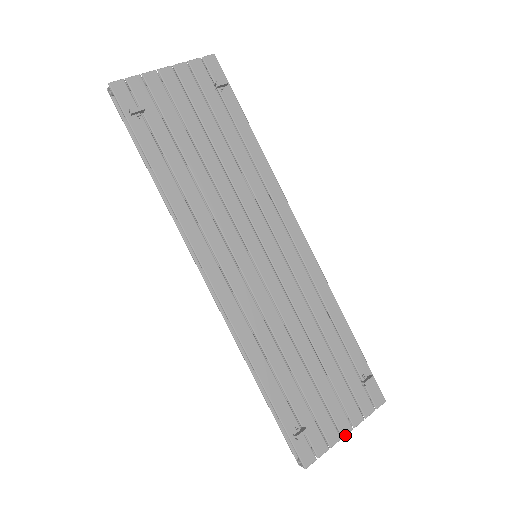
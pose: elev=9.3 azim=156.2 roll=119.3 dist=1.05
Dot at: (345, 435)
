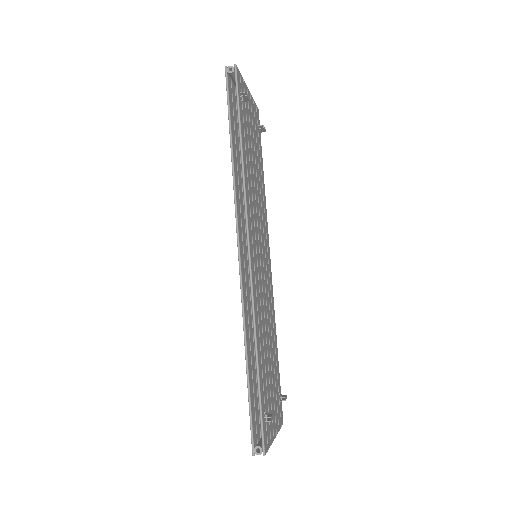
Dot at: occluded
